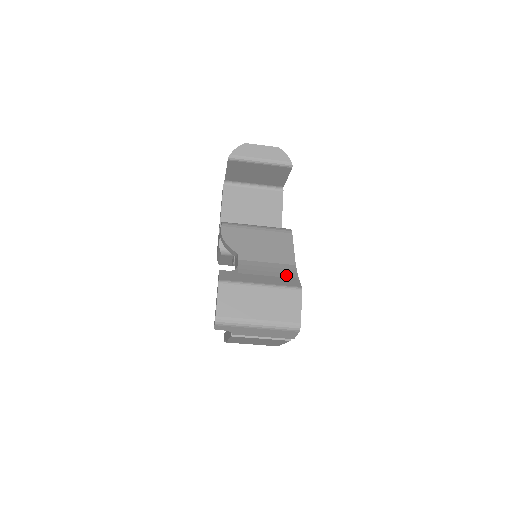
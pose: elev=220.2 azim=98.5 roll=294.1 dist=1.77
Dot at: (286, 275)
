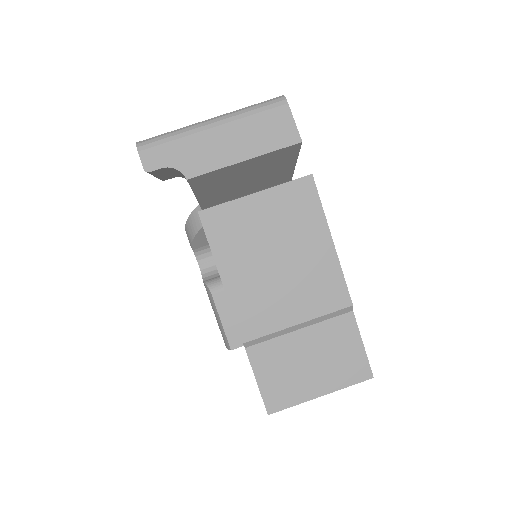
Dot at: occluded
